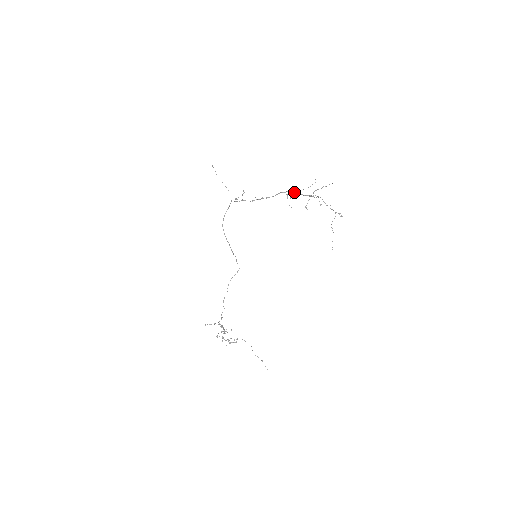
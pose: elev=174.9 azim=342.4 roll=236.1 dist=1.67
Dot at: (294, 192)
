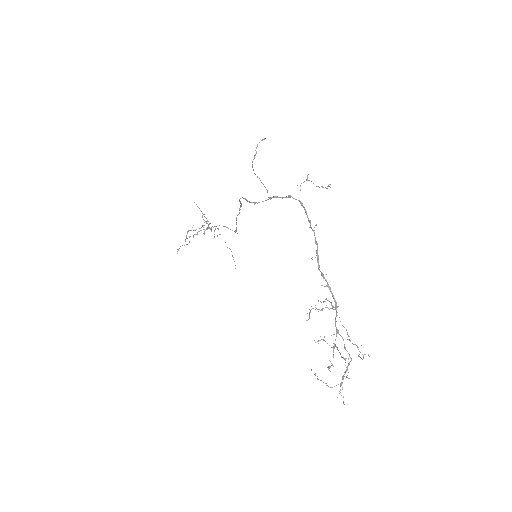
Dot at: occluded
